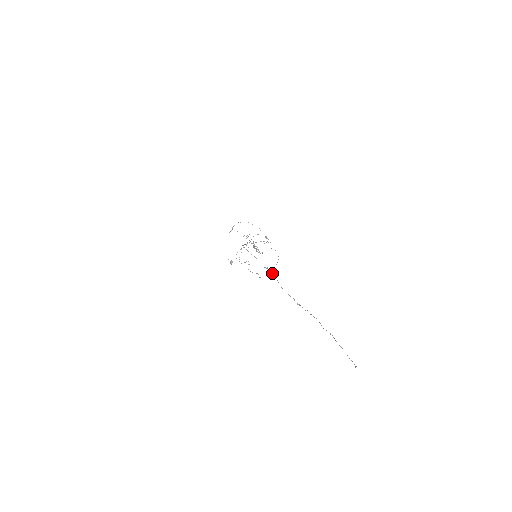
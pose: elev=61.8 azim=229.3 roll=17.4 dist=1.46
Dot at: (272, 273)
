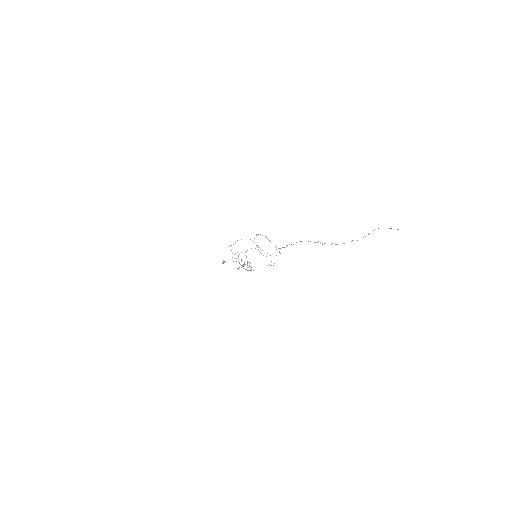
Dot at: occluded
